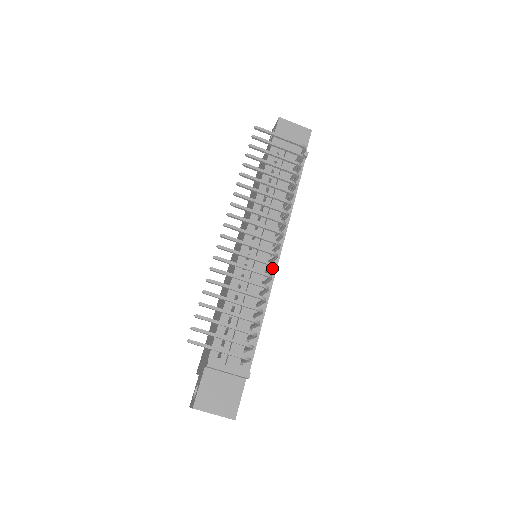
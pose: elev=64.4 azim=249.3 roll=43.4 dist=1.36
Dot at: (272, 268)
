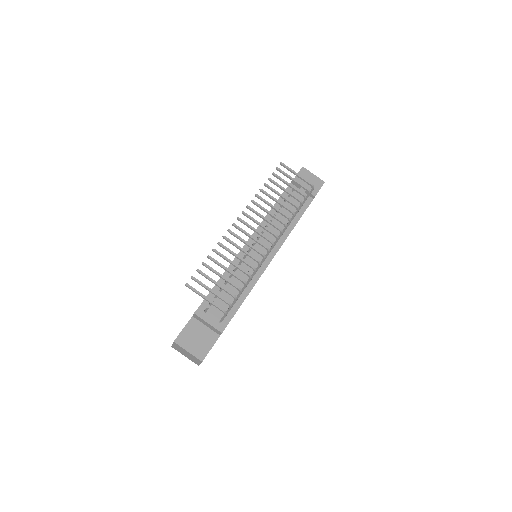
Dot at: (263, 259)
